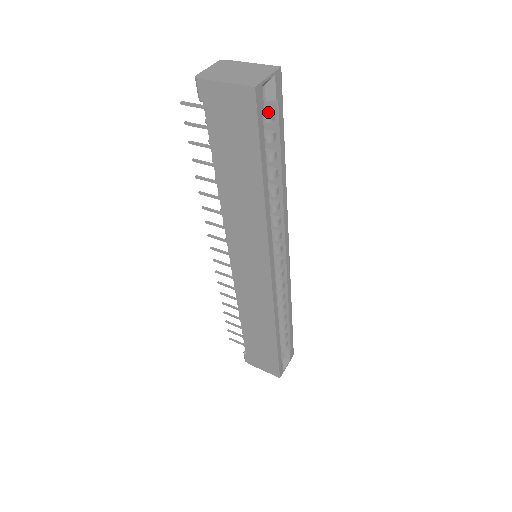
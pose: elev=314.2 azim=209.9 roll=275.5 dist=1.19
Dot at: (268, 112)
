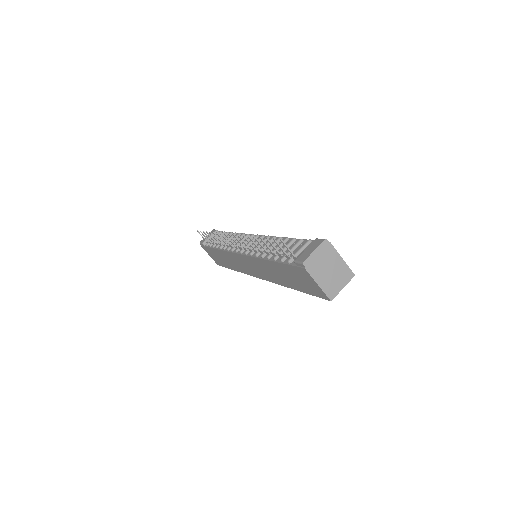
Dot at: occluded
